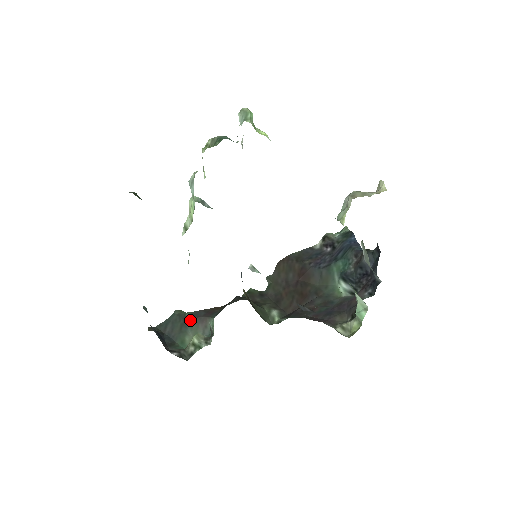
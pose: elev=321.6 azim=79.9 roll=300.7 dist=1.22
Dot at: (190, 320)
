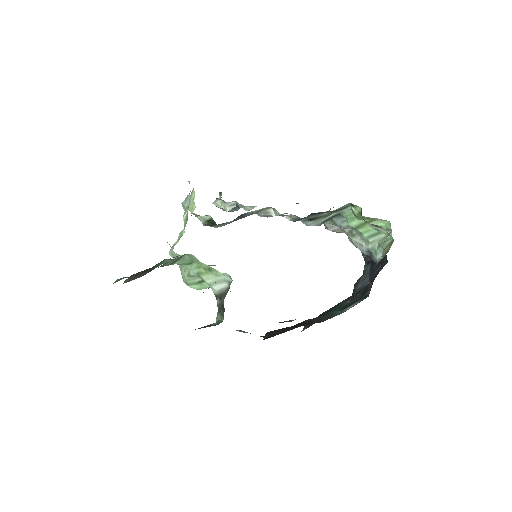
Dot at: occluded
